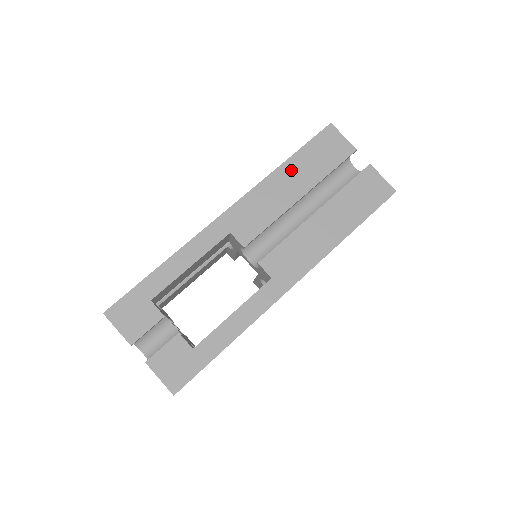
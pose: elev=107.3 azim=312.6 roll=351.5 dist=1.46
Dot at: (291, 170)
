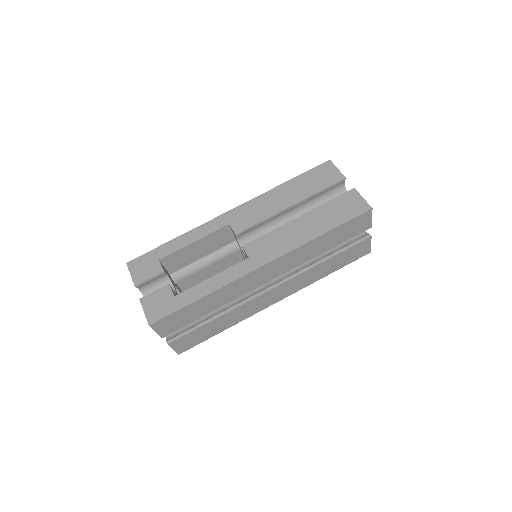
Dot at: (288, 188)
